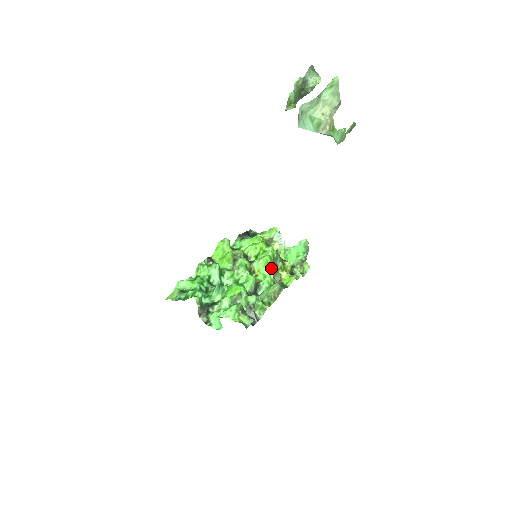
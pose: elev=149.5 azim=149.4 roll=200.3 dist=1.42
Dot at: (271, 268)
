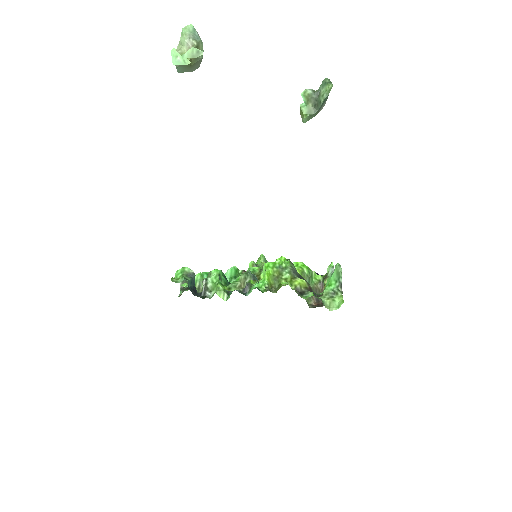
Dot at: (267, 271)
